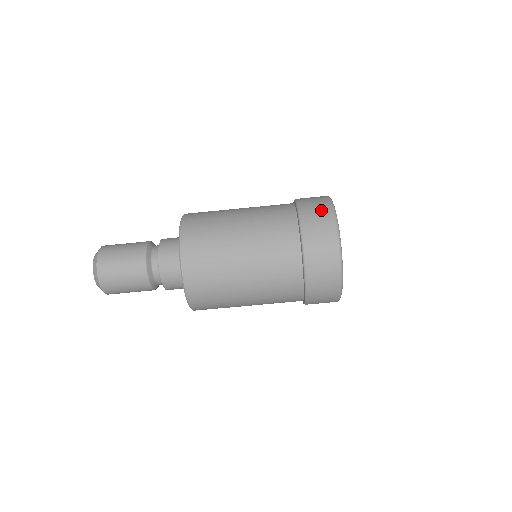
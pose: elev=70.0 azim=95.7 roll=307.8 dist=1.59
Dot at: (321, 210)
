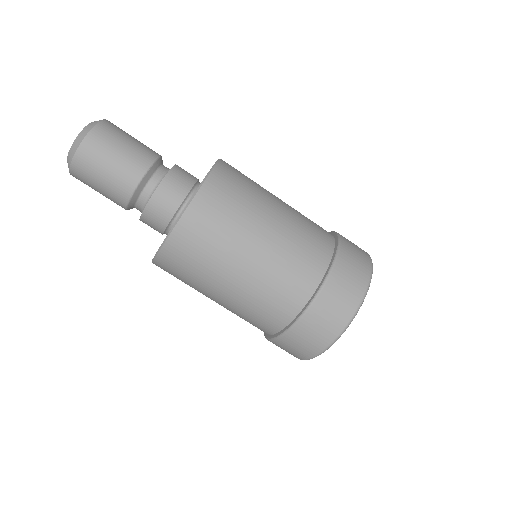
Dot at: occluded
